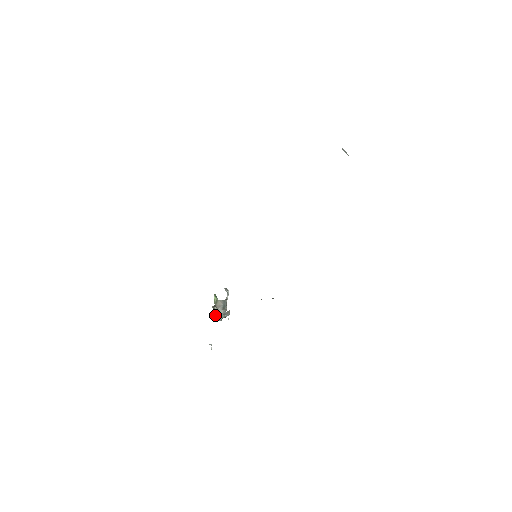
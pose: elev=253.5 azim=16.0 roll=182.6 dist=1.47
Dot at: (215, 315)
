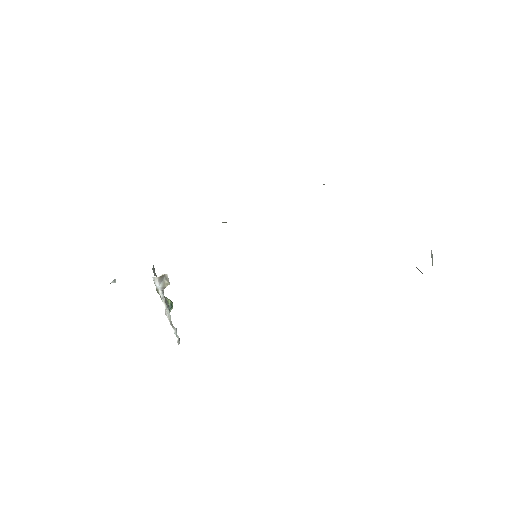
Dot at: occluded
